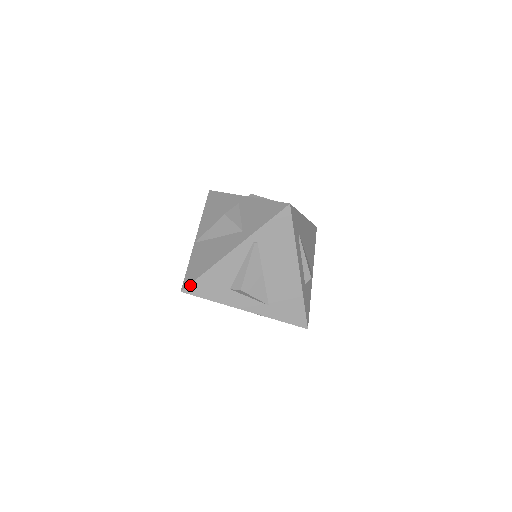
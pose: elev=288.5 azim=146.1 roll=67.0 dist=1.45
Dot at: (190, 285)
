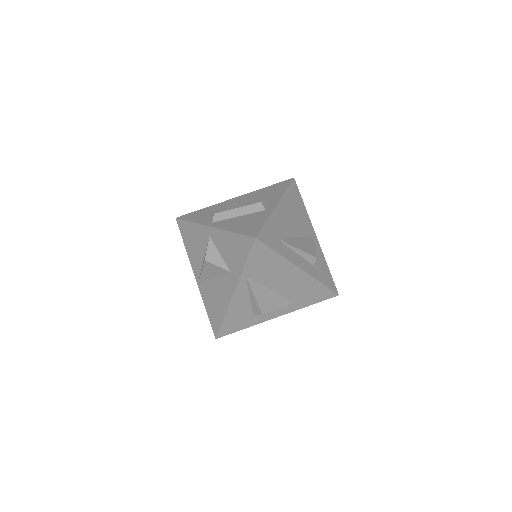
Dot at: (219, 332)
